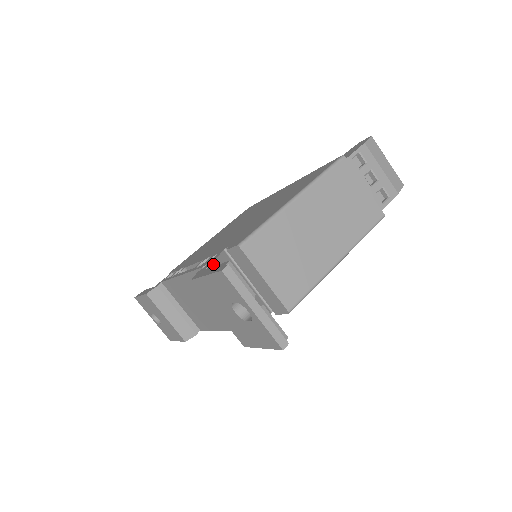
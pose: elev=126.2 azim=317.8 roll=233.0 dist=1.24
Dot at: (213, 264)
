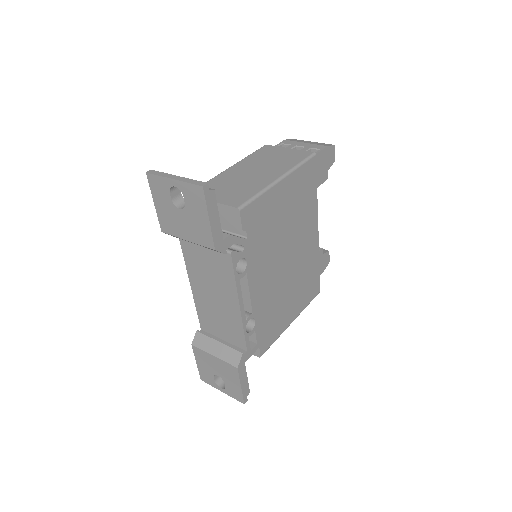
Dot at: occluded
